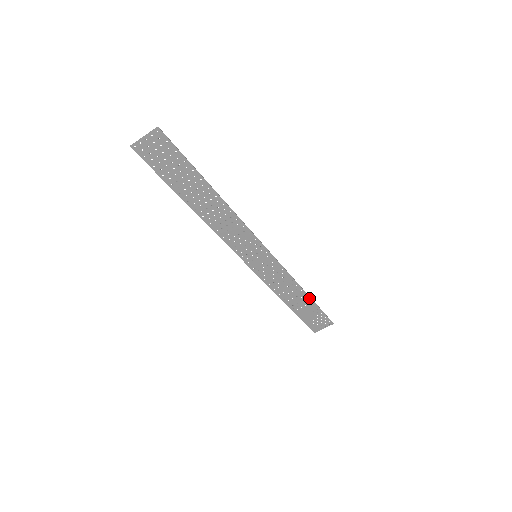
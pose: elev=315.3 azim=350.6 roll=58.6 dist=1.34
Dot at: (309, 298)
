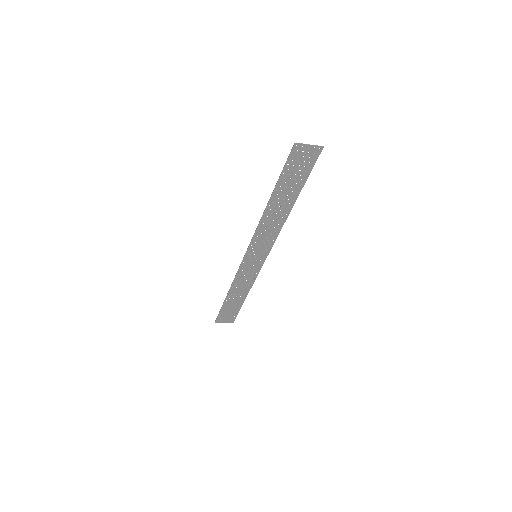
Dot at: (244, 299)
